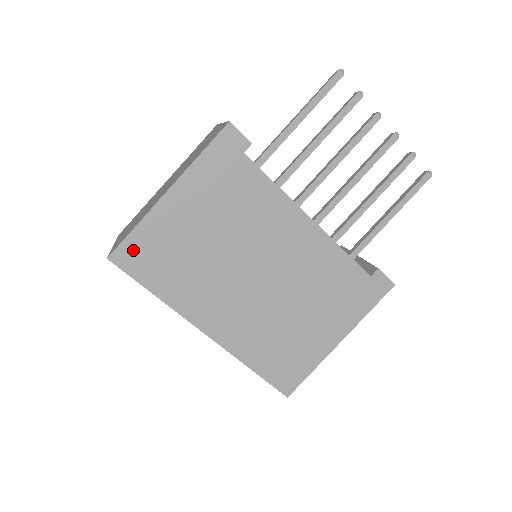
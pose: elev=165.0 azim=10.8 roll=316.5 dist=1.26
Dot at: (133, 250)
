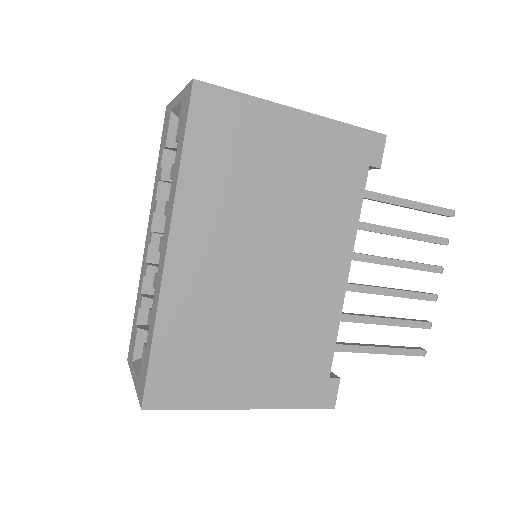
Dot at: (220, 105)
